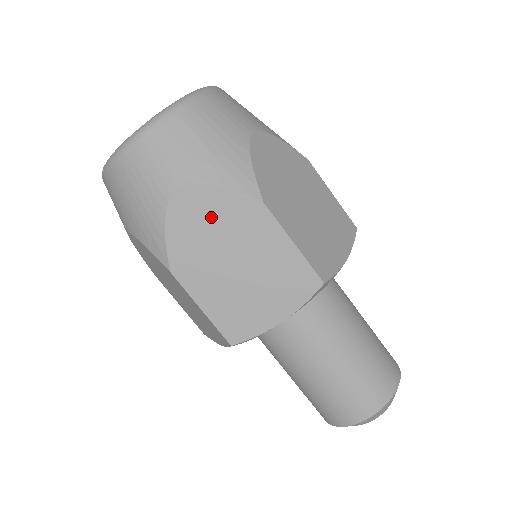
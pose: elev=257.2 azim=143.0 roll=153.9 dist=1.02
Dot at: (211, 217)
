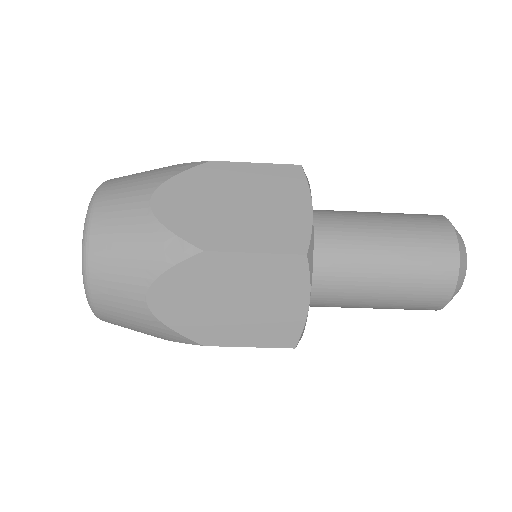
Dot at: occluded
